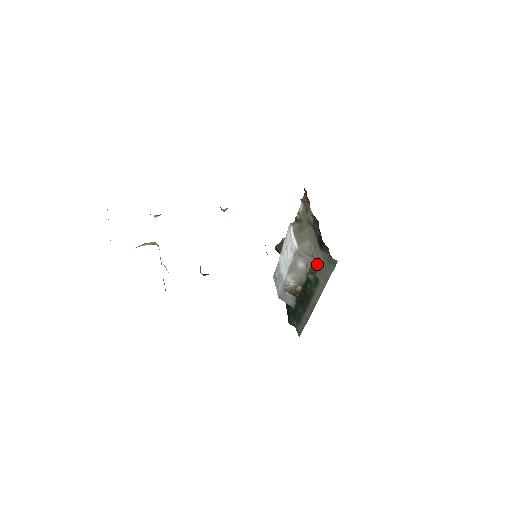
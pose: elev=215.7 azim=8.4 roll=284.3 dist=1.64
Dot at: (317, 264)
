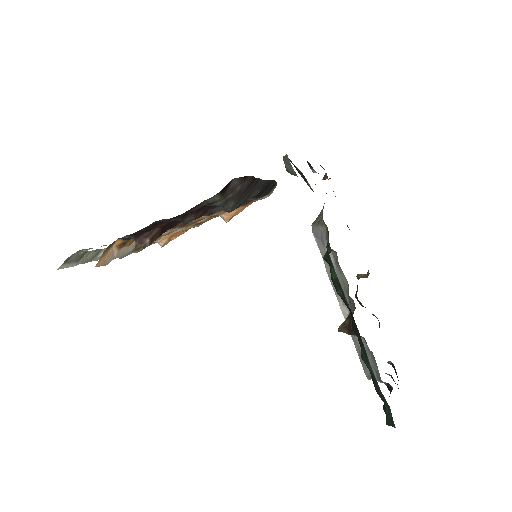
Dot at: occluded
